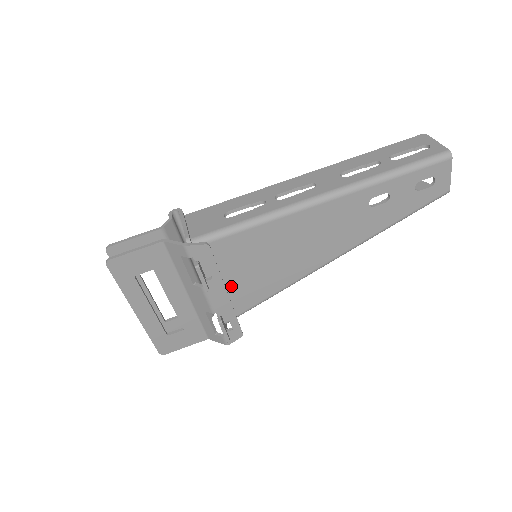
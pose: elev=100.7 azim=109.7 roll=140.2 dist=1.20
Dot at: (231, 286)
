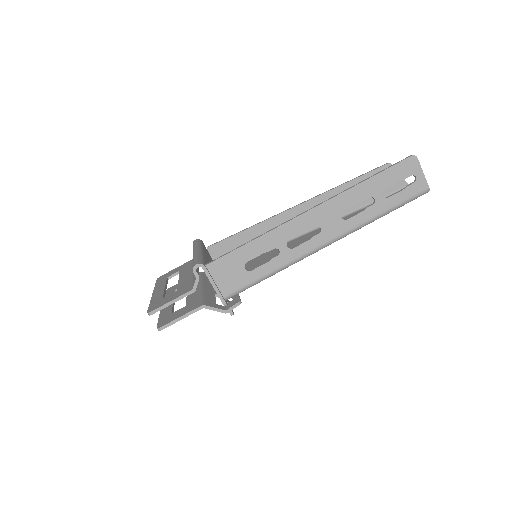
Dot at: occluded
